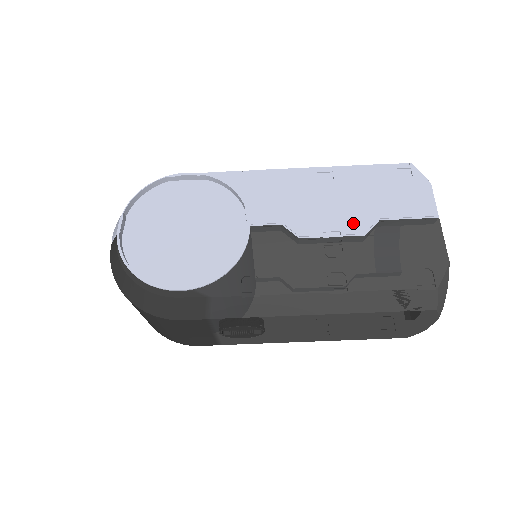
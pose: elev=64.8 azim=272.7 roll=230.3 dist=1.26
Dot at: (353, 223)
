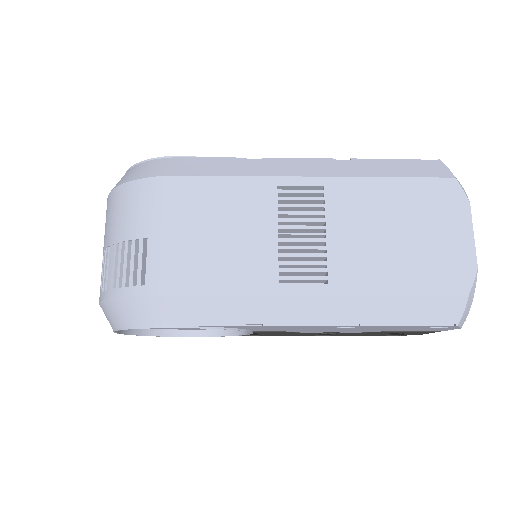
Dot at: occluded
